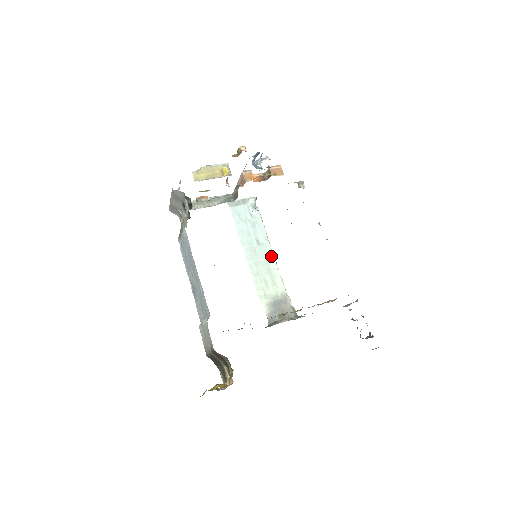
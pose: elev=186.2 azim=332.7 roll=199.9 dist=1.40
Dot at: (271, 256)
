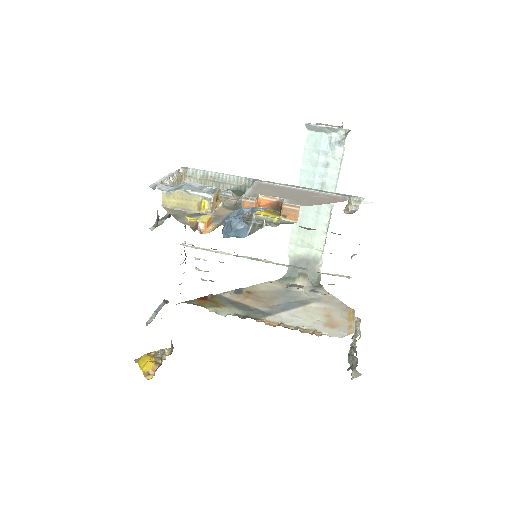
Dot at: (327, 211)
